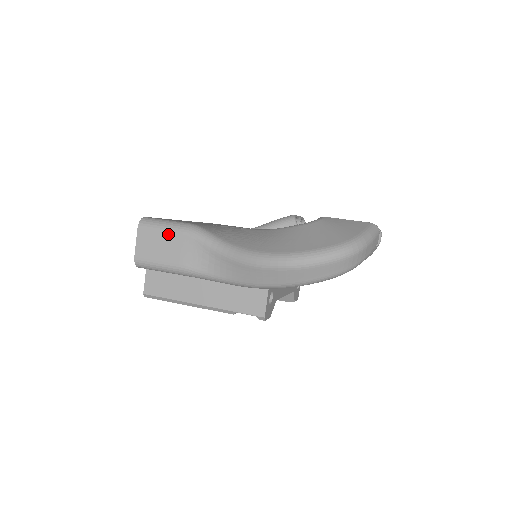
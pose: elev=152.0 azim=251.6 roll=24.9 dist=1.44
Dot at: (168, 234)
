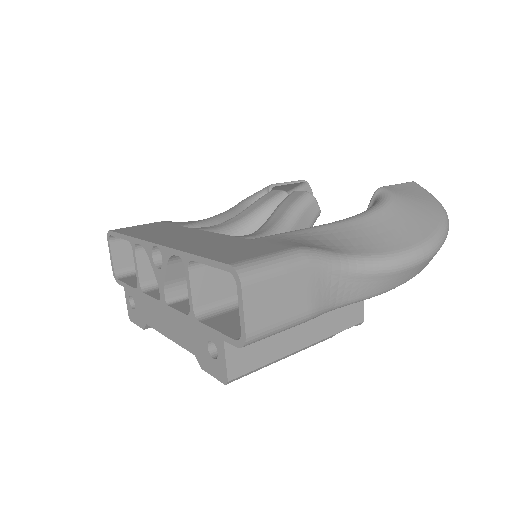
Dot at: (287, 276)
